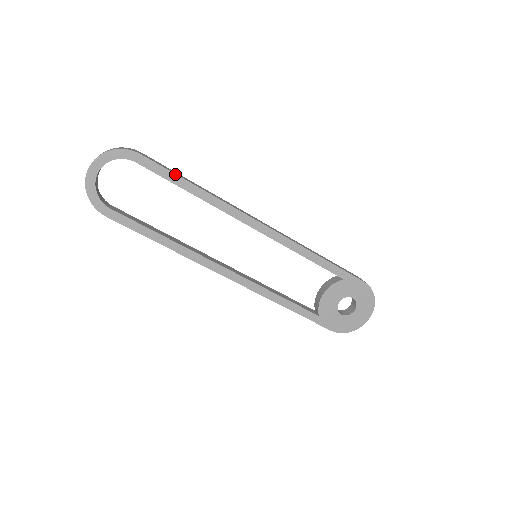
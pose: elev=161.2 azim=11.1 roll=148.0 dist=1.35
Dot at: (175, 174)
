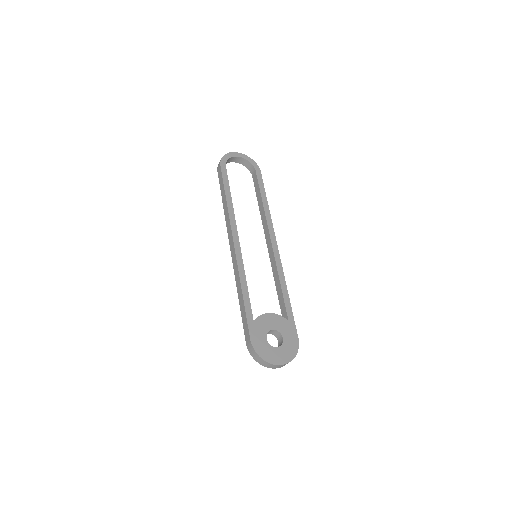
Dot at: occluded
